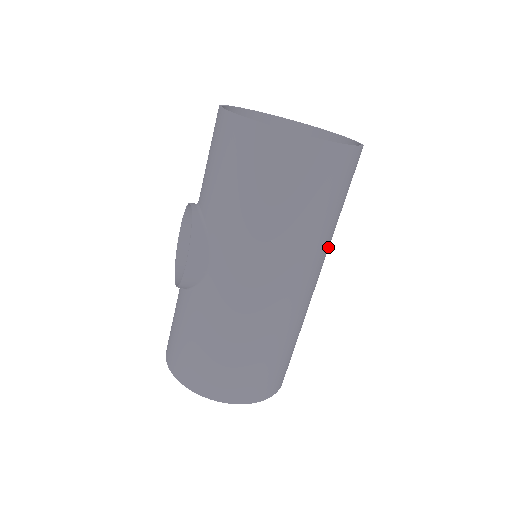
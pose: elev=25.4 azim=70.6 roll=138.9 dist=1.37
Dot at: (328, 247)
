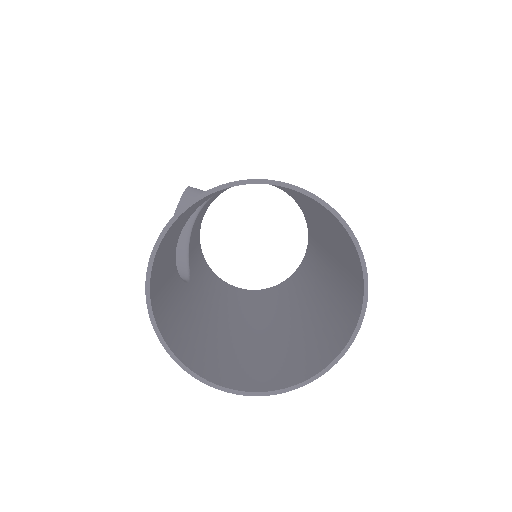
Dot at: occluded
